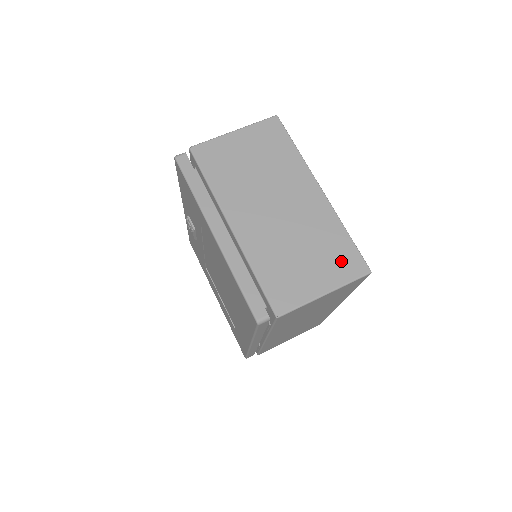
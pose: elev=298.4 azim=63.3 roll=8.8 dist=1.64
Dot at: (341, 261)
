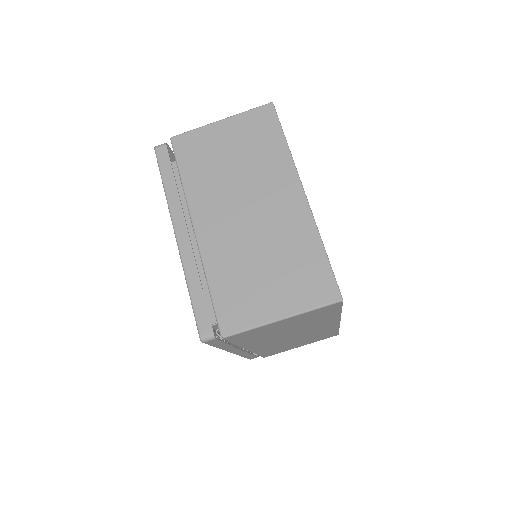
Dot at: (308, 282)
